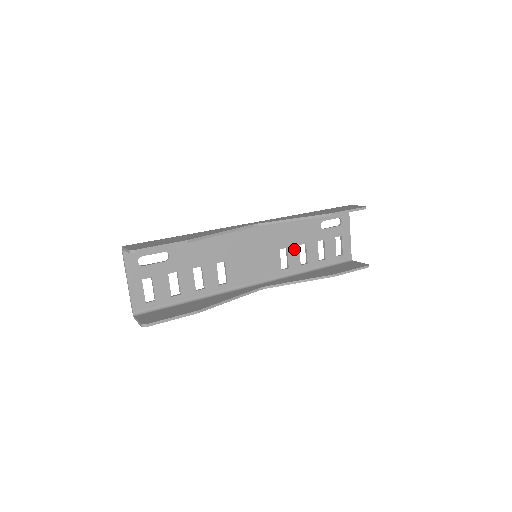
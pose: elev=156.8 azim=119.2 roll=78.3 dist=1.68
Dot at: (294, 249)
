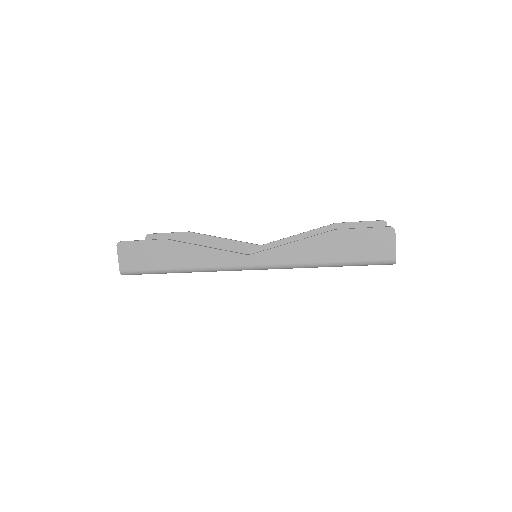
Dot at: occluded
